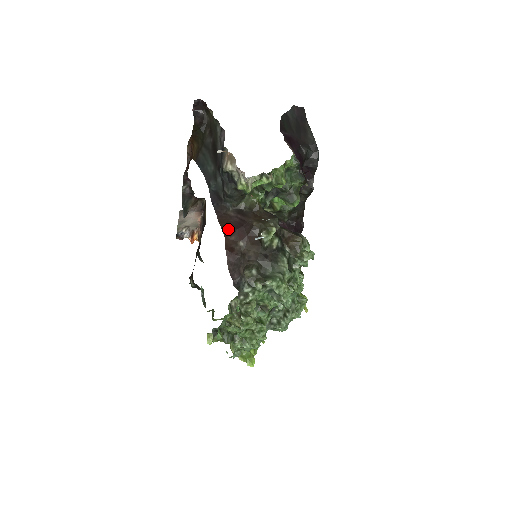
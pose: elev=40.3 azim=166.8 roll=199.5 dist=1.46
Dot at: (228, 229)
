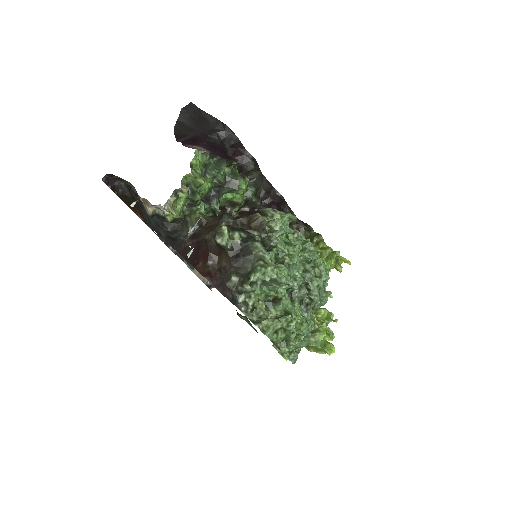
Dot at: (193, 259)
